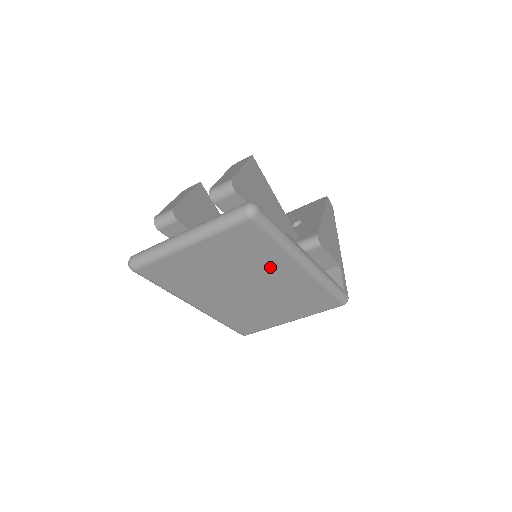
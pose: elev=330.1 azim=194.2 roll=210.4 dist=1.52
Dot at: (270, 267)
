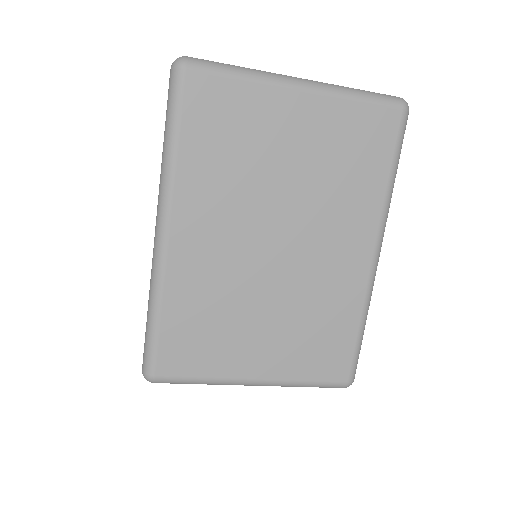
Dot at: (344, 219)
